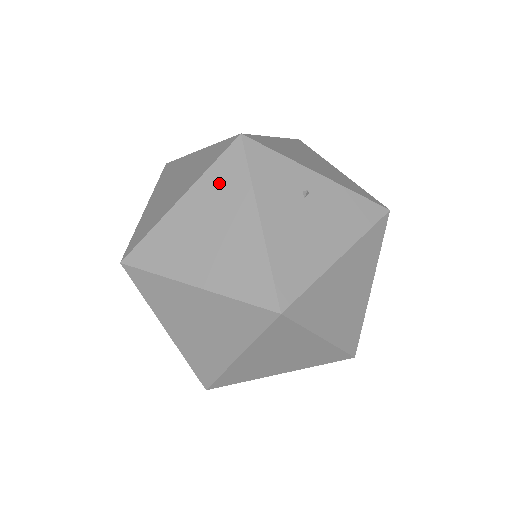
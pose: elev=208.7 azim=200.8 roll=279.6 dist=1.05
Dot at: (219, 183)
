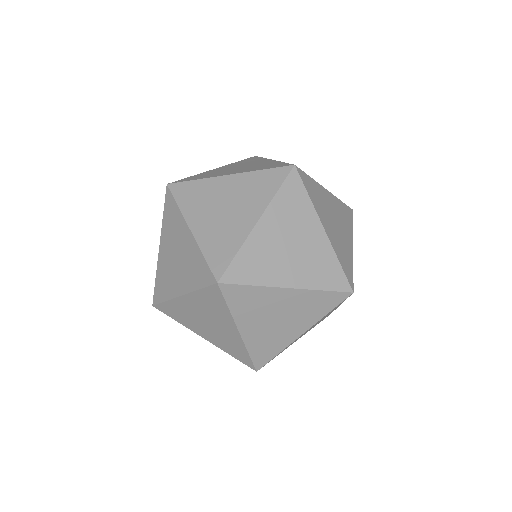
Dot at: occluded
